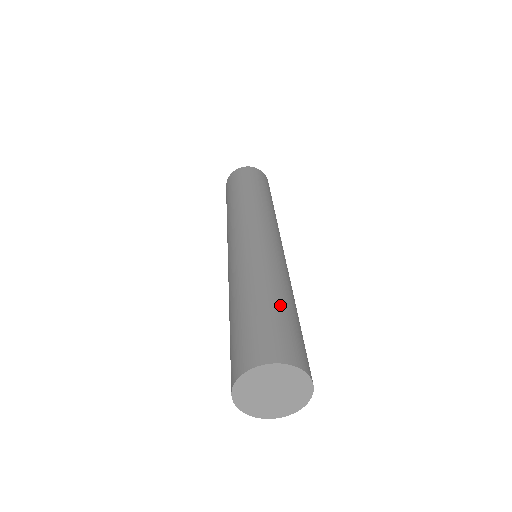
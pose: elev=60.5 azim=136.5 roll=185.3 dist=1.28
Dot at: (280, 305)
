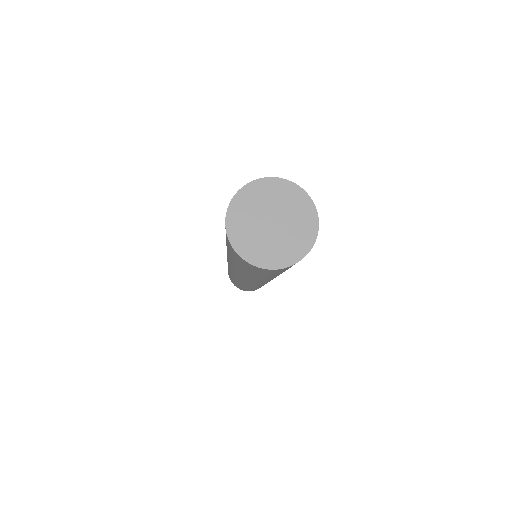
Dot at: occluded
